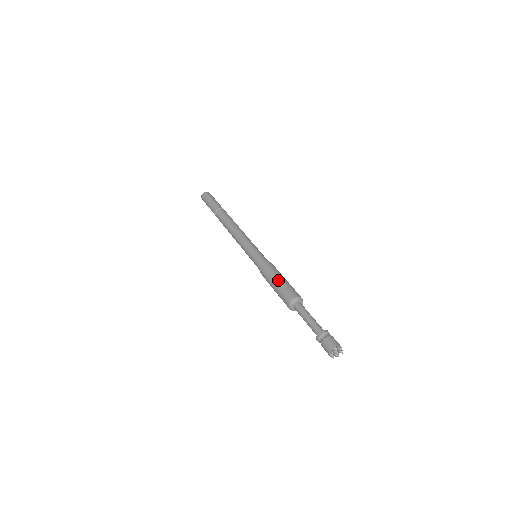
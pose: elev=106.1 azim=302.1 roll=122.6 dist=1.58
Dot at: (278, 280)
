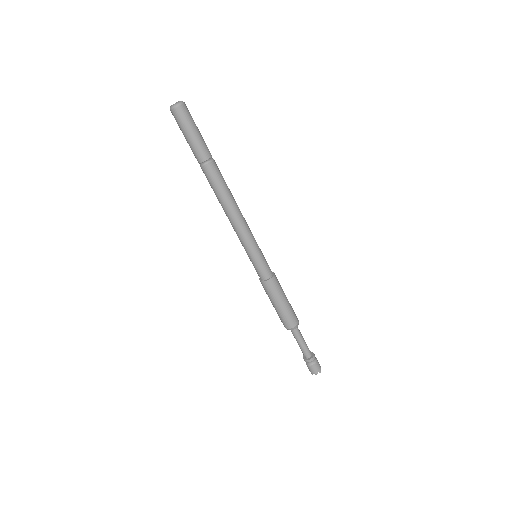
Dot at: (279, 306)
